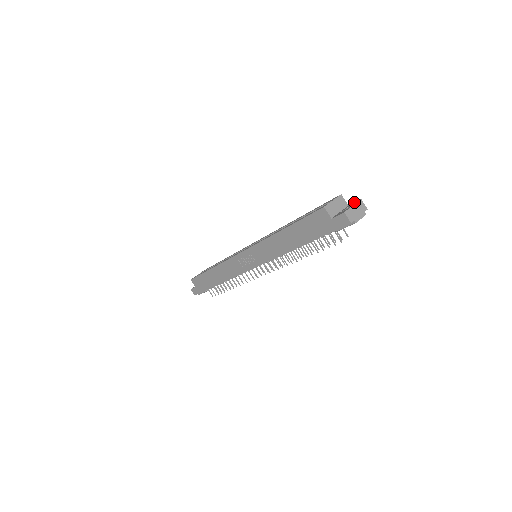
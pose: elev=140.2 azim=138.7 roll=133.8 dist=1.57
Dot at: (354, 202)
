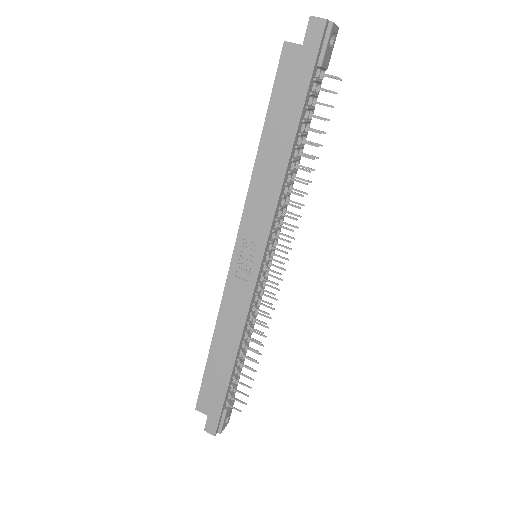
Dot at: occluded
